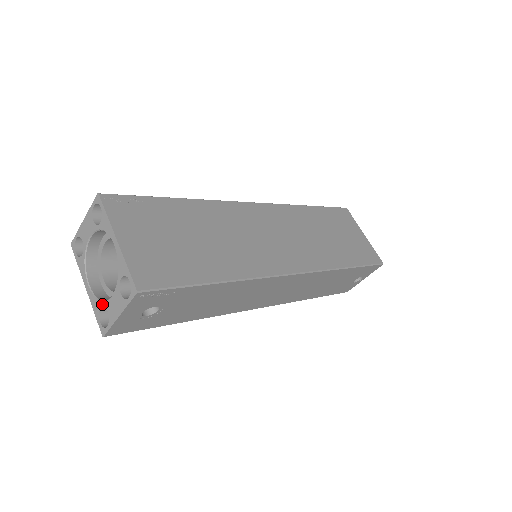
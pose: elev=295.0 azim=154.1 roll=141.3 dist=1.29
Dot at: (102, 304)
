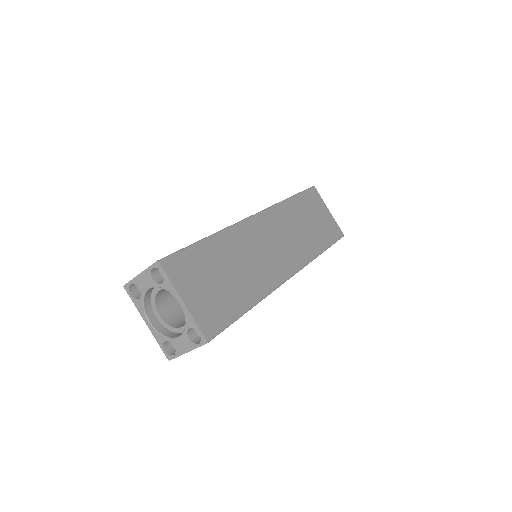
Dot at: (167, 339)
